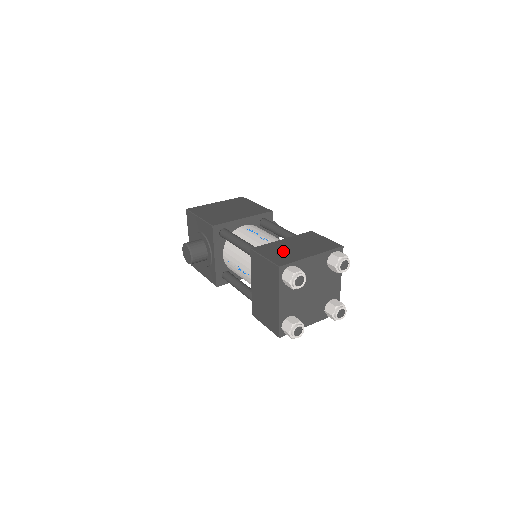
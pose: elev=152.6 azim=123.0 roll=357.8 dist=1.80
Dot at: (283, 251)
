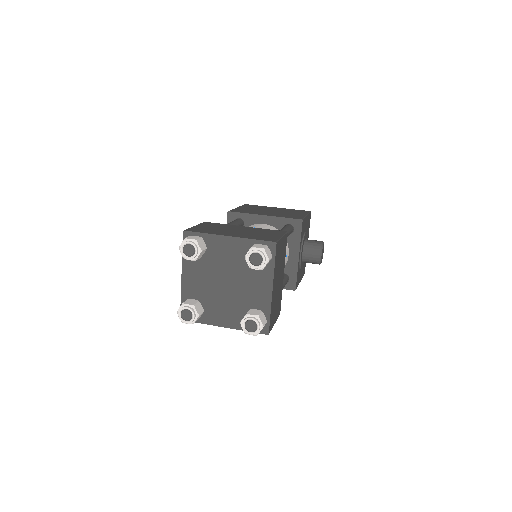
Dot at: (218, 228)
